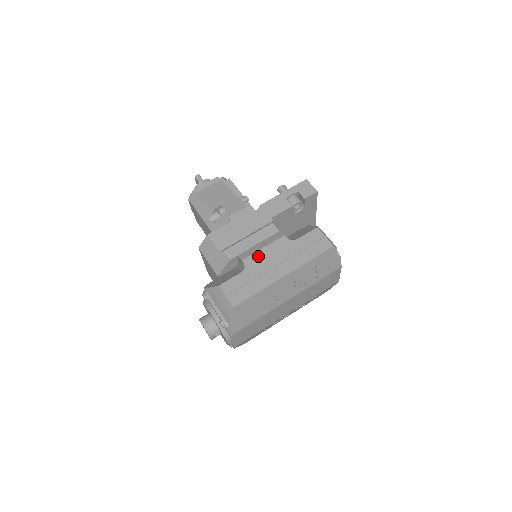
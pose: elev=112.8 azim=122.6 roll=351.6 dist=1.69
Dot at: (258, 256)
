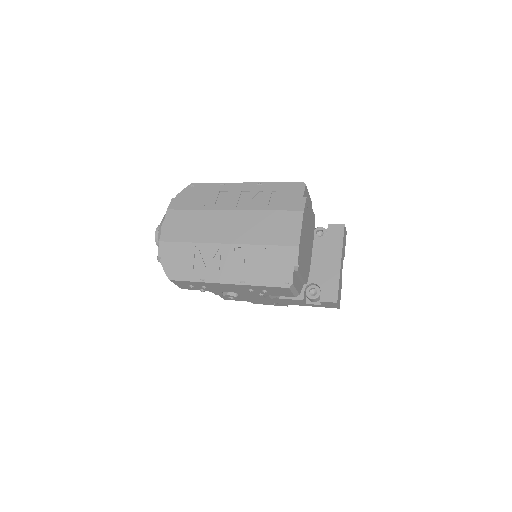
Dot at: occluded
